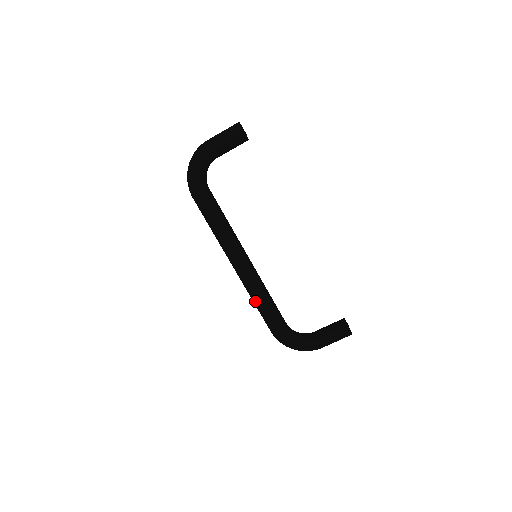
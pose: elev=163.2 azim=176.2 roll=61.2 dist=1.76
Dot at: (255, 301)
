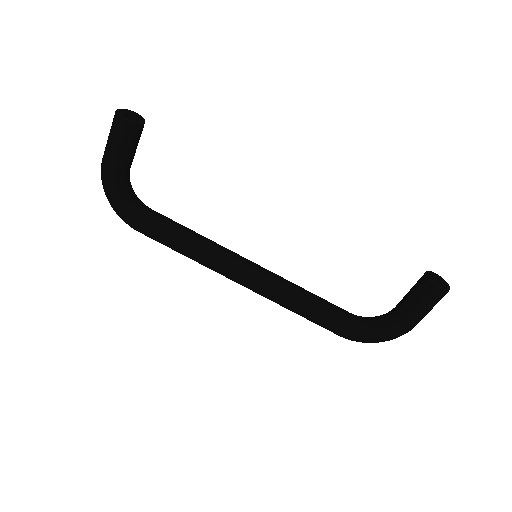
Dot at: (290, 310)
